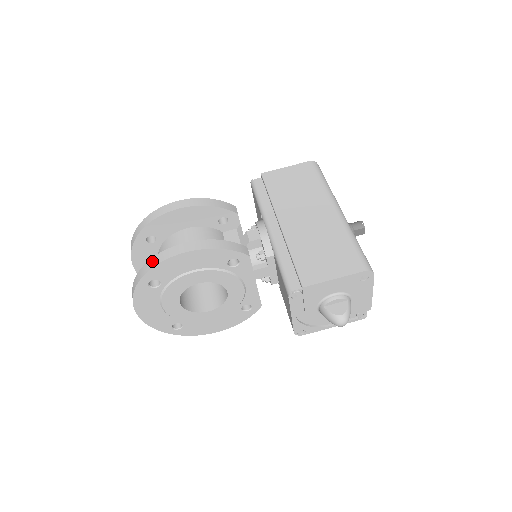
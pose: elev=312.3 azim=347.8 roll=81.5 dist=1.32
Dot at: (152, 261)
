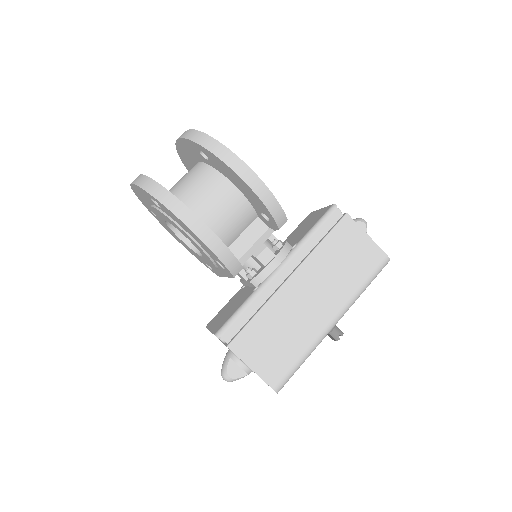
Dot at: (168, 196)
